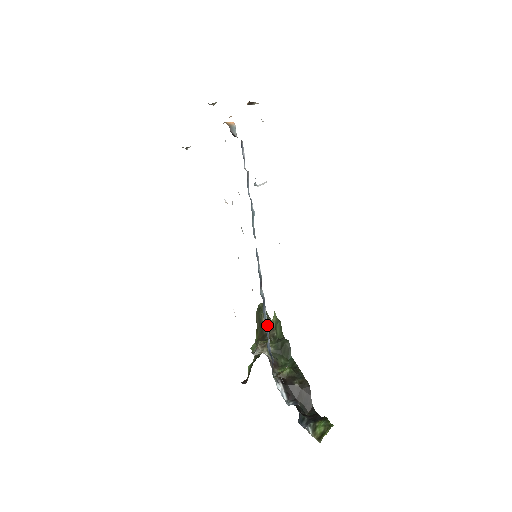
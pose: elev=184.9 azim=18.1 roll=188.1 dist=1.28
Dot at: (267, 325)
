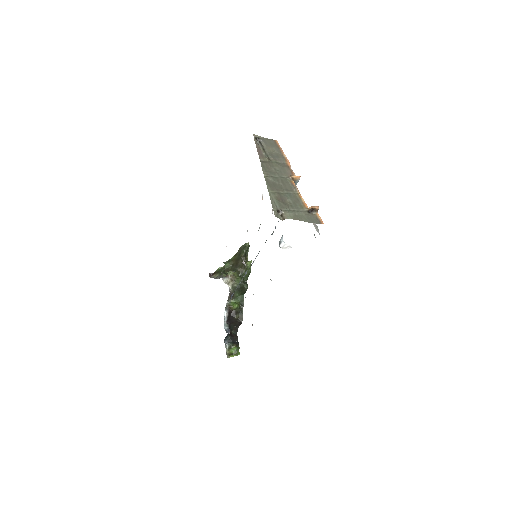
Dot at: occluded
